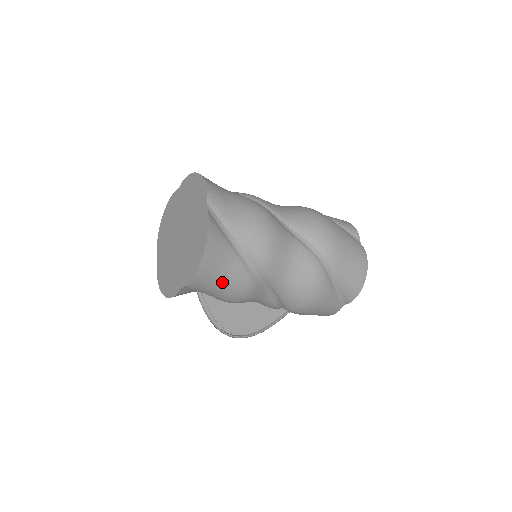
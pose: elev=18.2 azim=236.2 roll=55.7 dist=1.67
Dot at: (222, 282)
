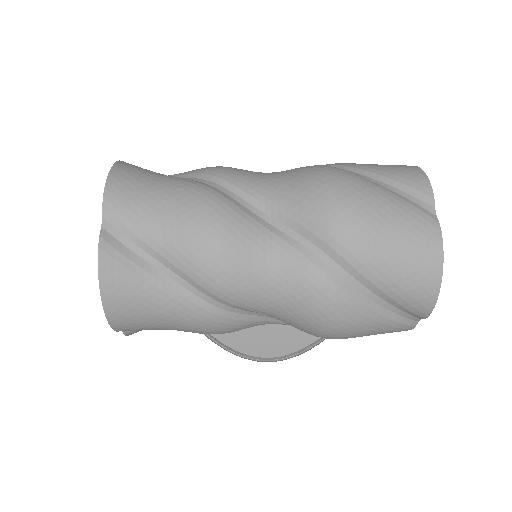
Dot at: (165, 321)
